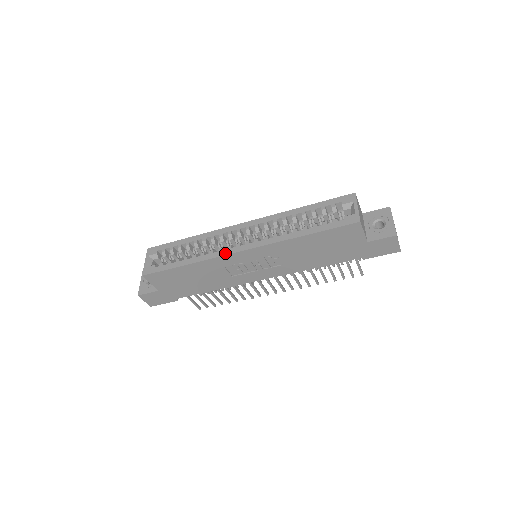
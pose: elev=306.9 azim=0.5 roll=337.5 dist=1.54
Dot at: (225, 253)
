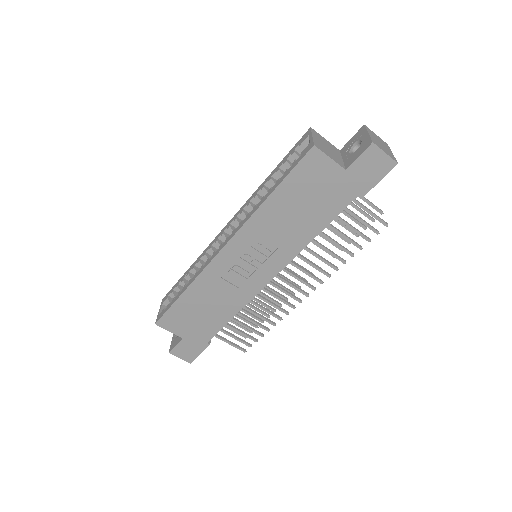
Dot at: (210, 260)
